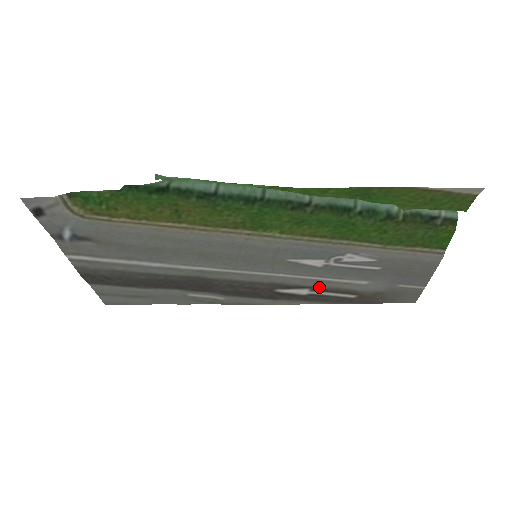
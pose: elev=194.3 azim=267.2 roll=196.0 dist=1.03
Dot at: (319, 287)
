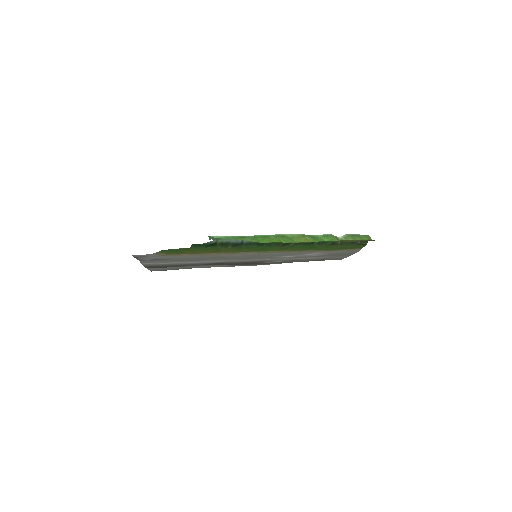
Dot at: (288, 260)
